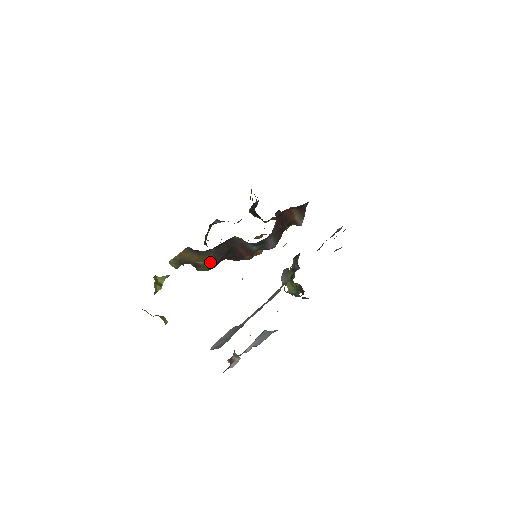
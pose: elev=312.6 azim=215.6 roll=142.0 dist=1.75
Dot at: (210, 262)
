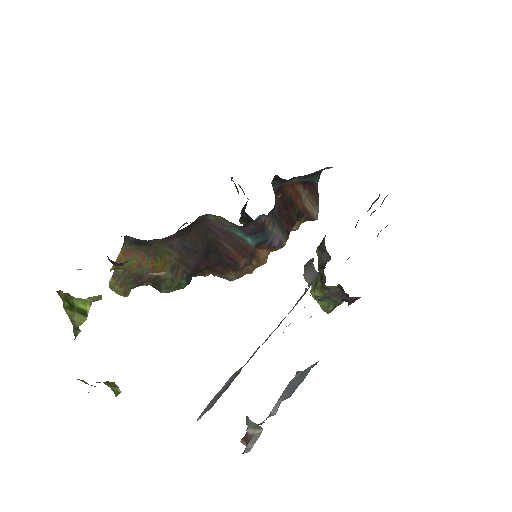
Dot at: (177, 270)
